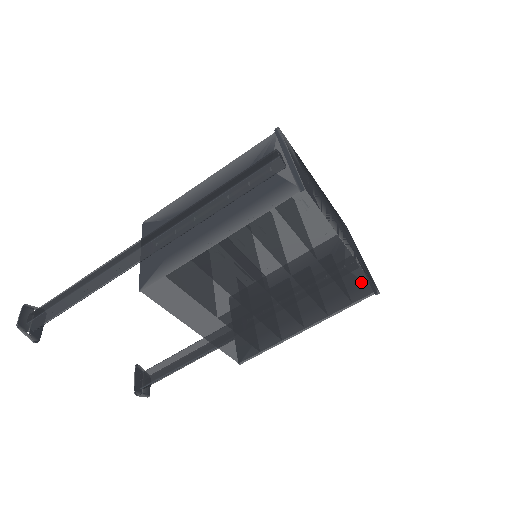
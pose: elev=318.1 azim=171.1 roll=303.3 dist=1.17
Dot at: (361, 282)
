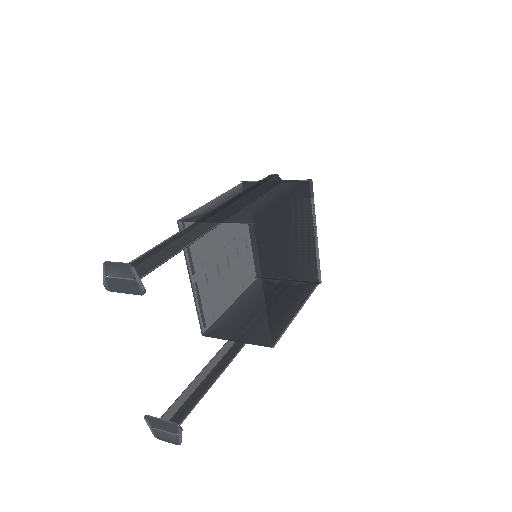
Dot at: (315, 271)
